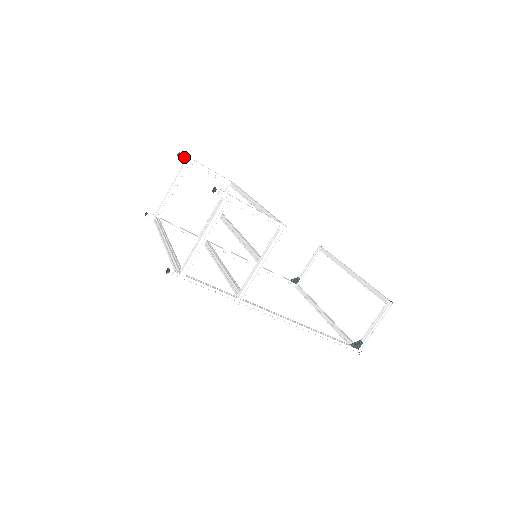
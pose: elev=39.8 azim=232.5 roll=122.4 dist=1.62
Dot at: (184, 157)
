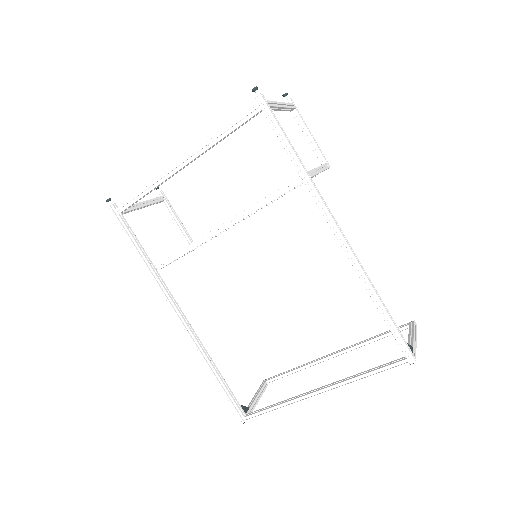
Dot at: (161, 193)
